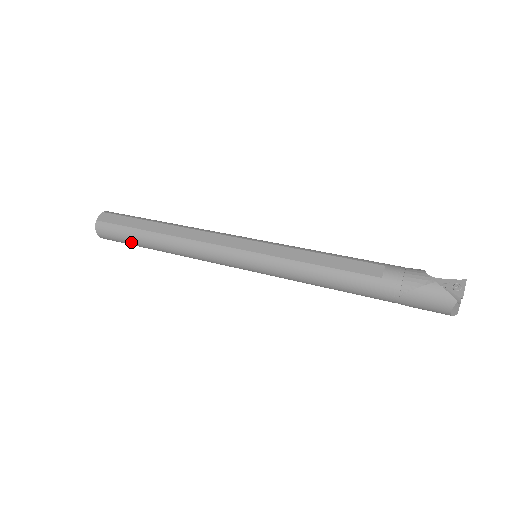
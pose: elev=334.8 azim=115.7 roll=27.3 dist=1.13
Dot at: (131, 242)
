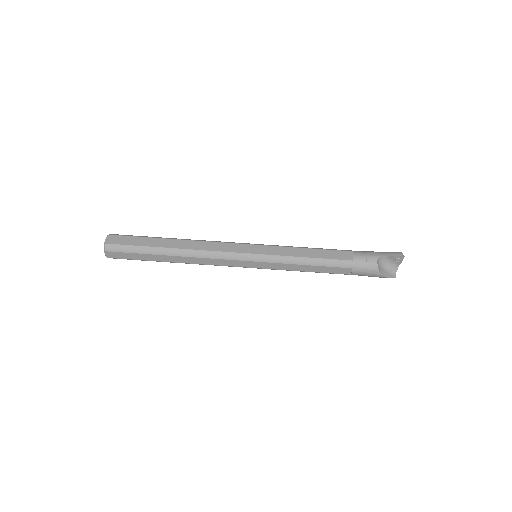
Dot at: occluded
